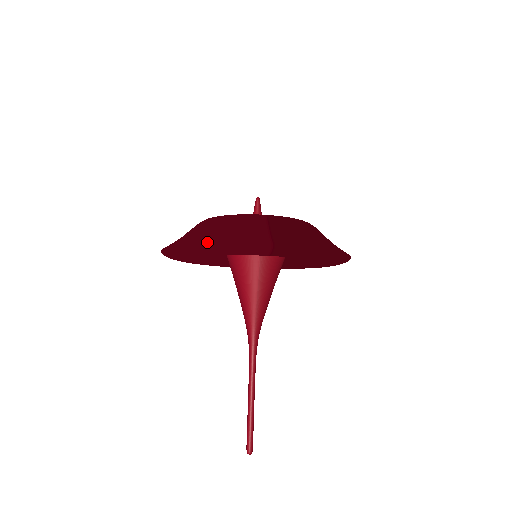
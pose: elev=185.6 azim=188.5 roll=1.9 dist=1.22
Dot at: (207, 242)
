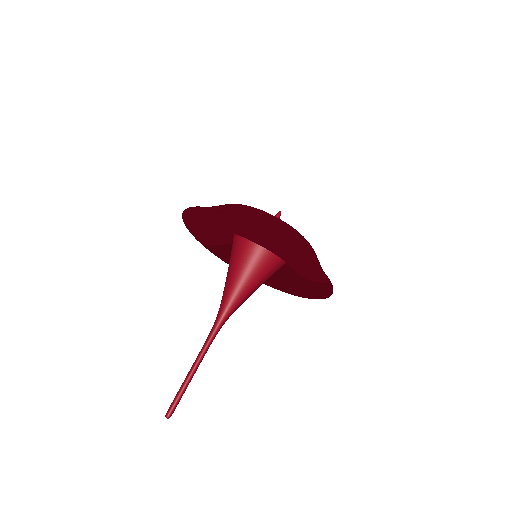
Dot at: (300, 250)
